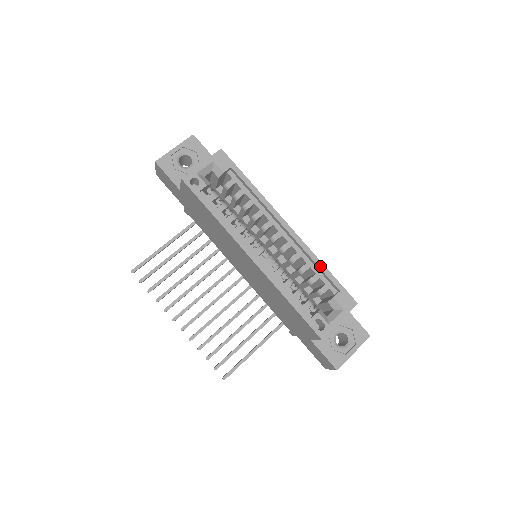
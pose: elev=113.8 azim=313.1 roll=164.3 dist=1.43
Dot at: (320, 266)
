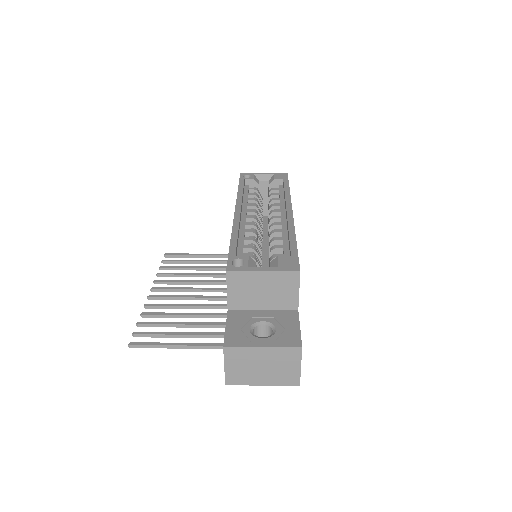
Dot at: (291, 237)
